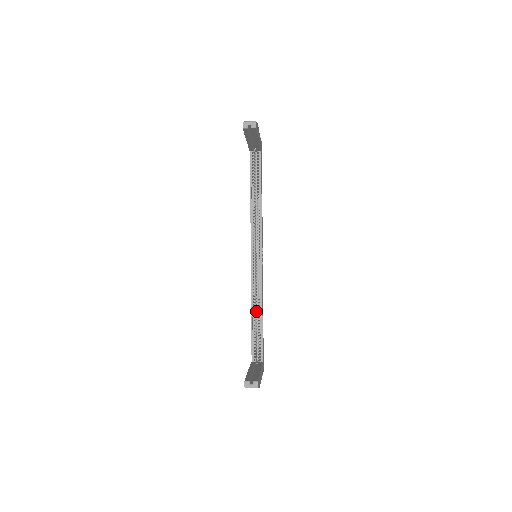
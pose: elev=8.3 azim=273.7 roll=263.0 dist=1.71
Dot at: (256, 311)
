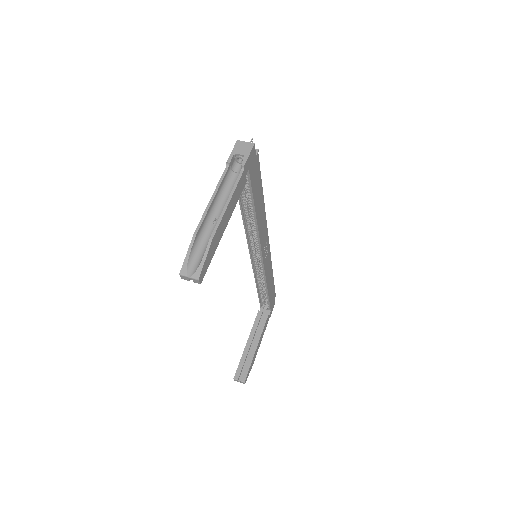
Dot at: occluded
